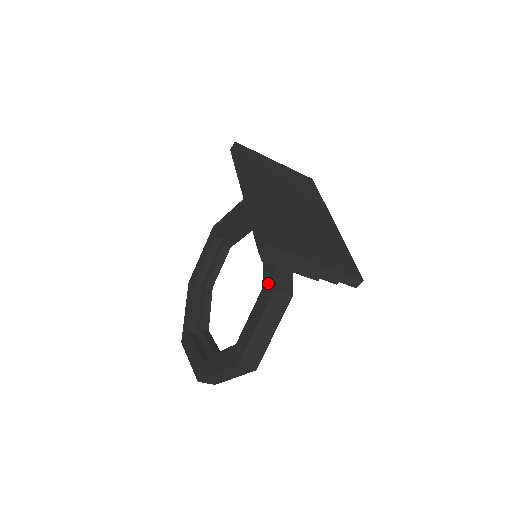
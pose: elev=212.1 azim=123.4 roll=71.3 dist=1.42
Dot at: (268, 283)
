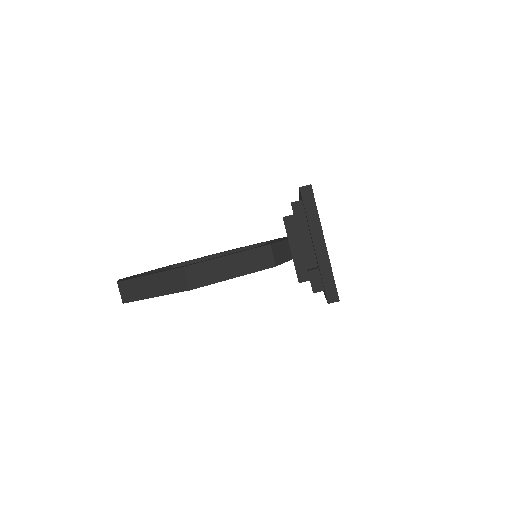
Dot at: (266, 244)
